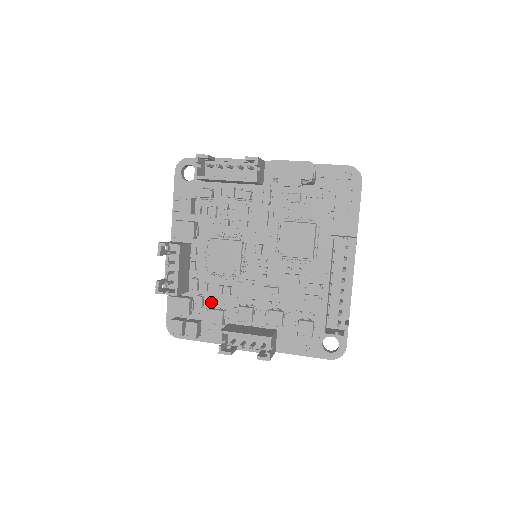
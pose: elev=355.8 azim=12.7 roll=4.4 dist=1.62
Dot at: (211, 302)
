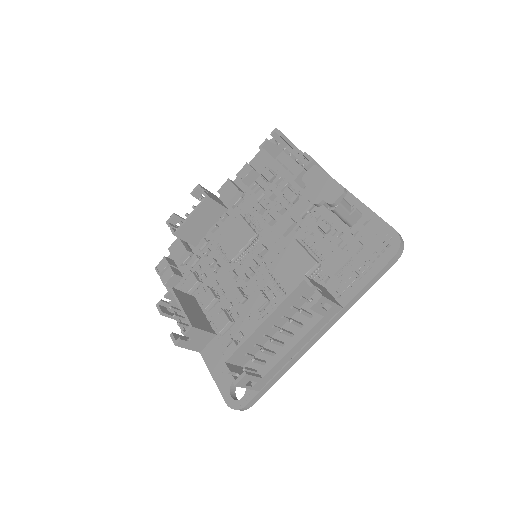
Dot at: (199, 268)
